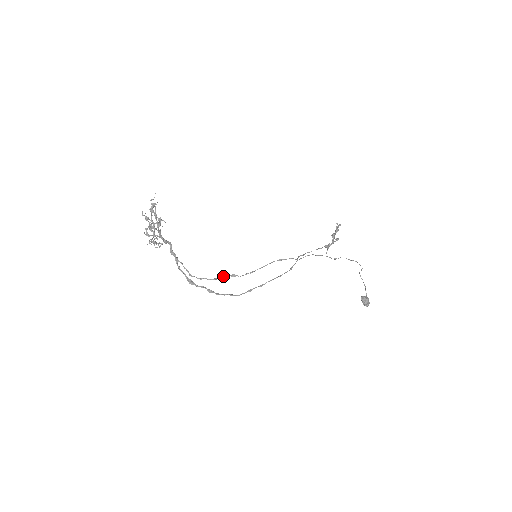
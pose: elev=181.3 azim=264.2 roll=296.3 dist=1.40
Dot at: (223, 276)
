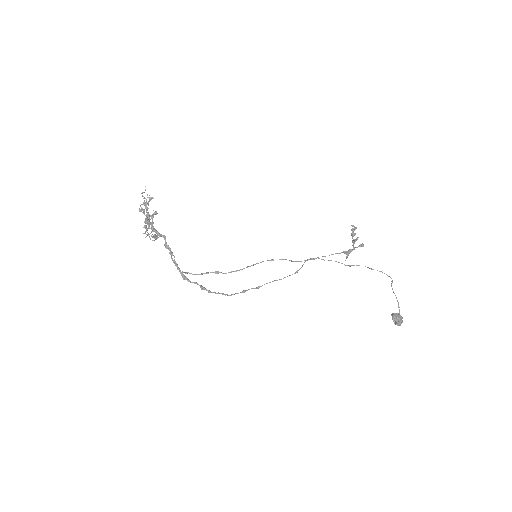
Dot at: (207, 272)
